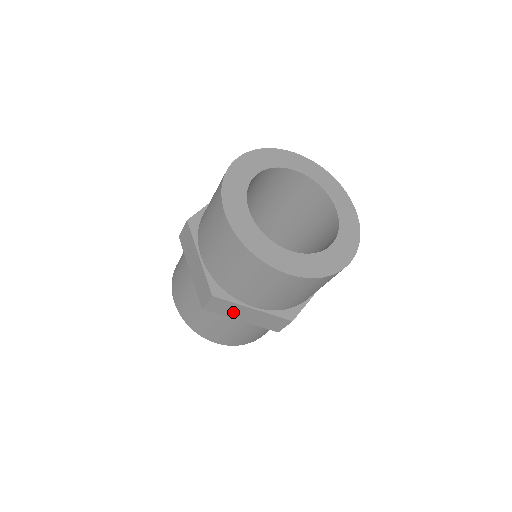
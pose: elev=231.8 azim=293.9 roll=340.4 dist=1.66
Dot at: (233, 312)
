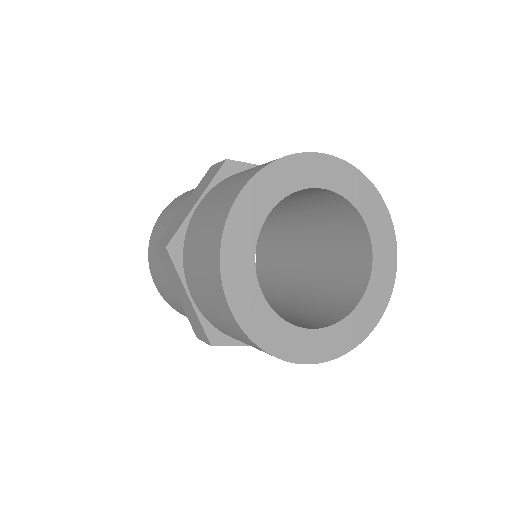
Dot at: occluded
